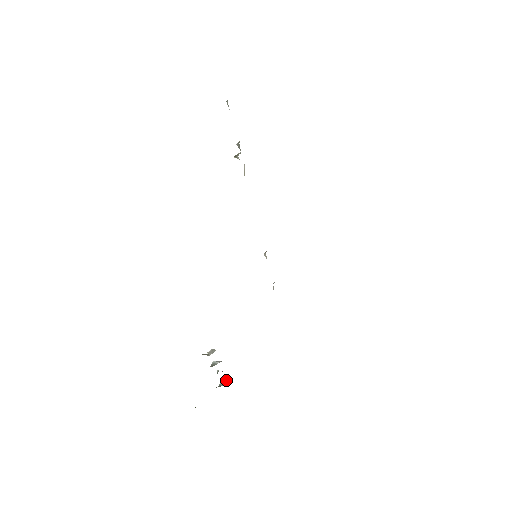
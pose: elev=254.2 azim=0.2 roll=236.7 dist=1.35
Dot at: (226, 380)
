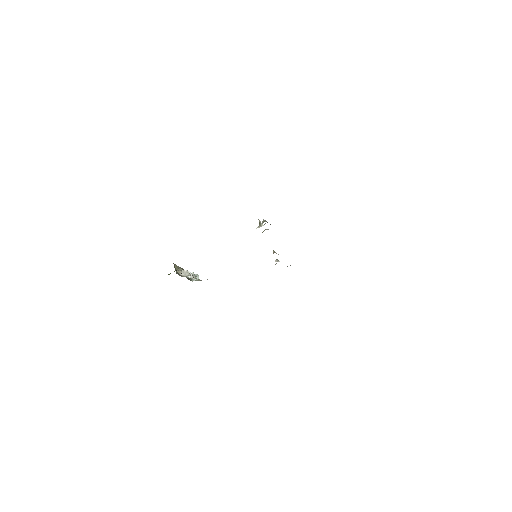
Dot at: occluded
